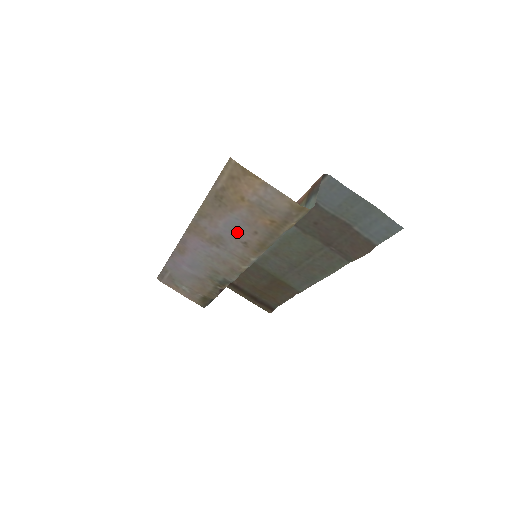
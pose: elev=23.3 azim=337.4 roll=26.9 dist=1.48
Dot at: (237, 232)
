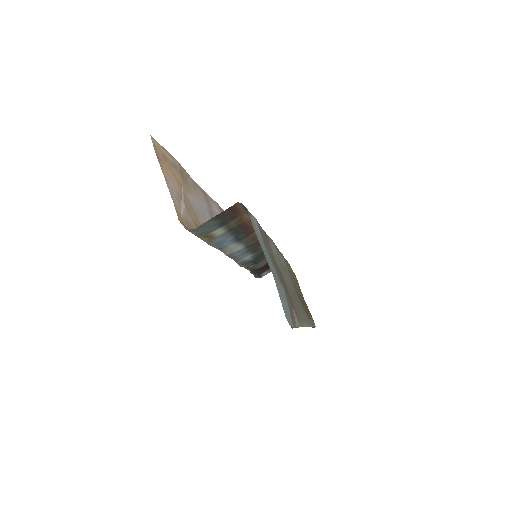
Dot at: (205, 217)
